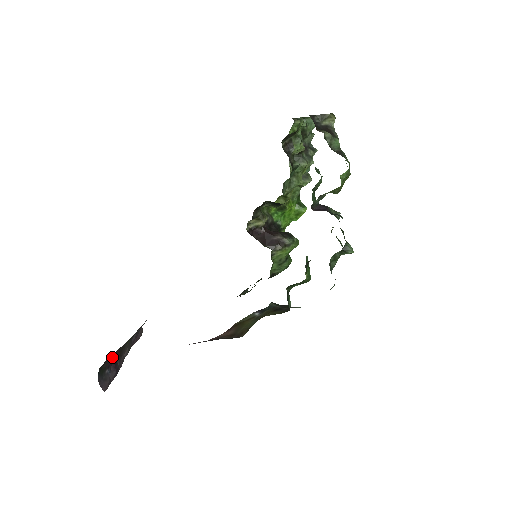
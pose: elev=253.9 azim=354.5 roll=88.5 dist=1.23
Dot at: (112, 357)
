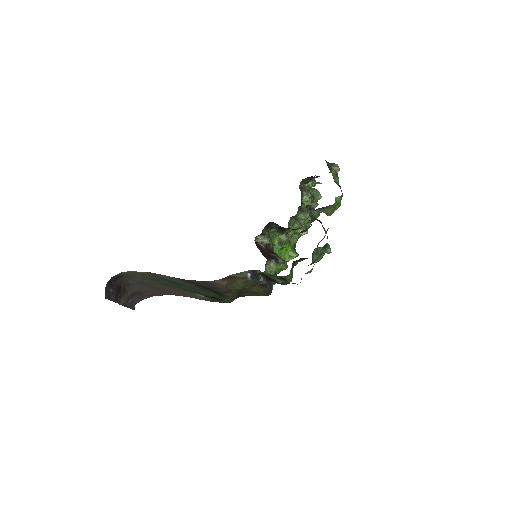
Dot at: (118, 286)
